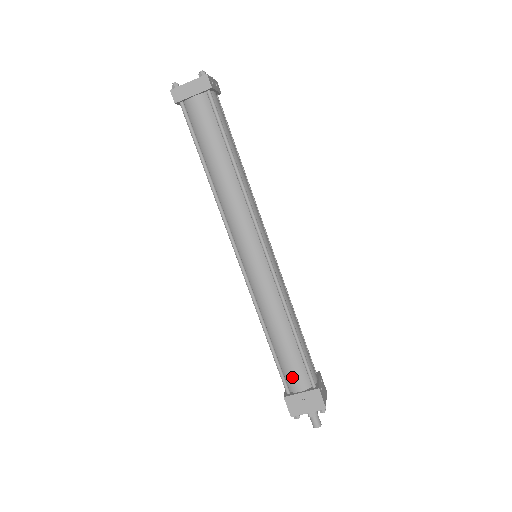
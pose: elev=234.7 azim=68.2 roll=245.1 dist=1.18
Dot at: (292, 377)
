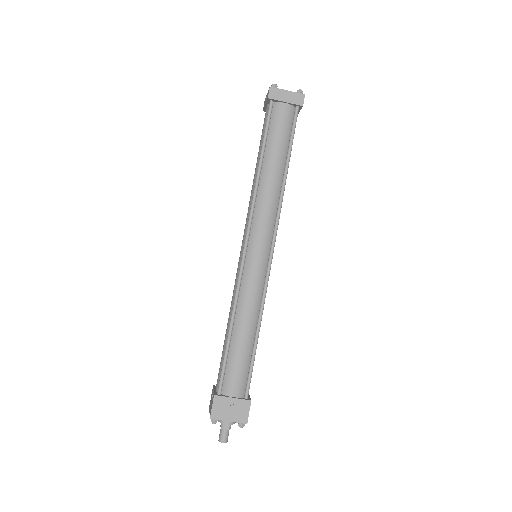
Dot at: (232, 379)
